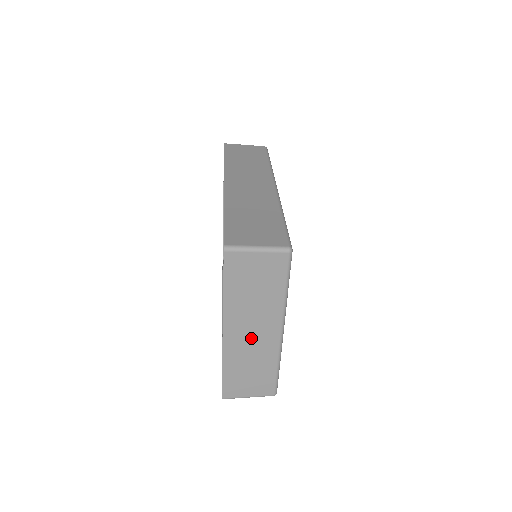
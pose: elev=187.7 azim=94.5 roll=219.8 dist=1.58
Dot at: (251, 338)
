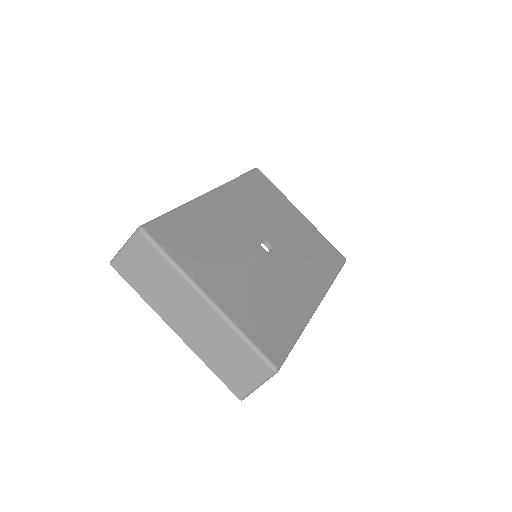
Dot at: (195, 323)
